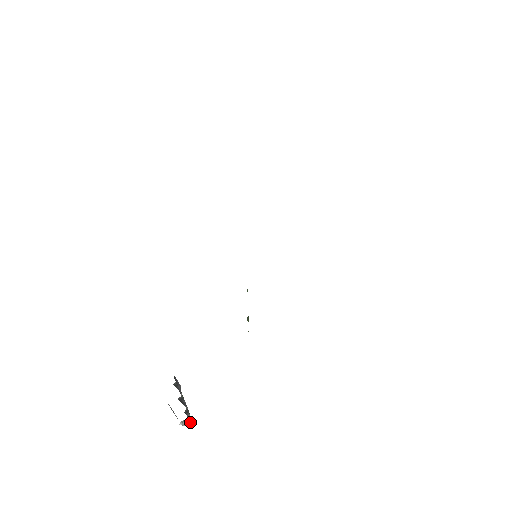
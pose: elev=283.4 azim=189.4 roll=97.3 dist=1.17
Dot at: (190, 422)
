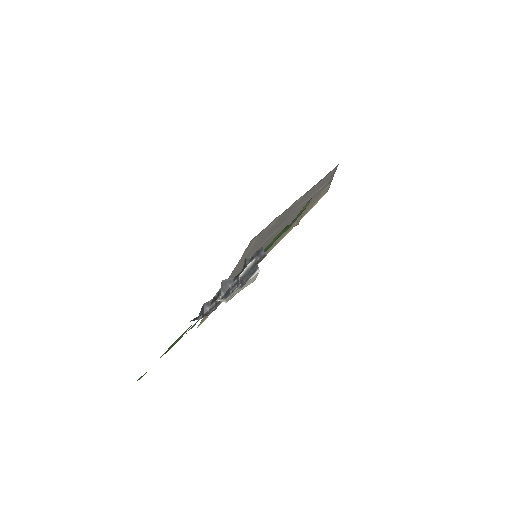
Dot at: (204, 315)
